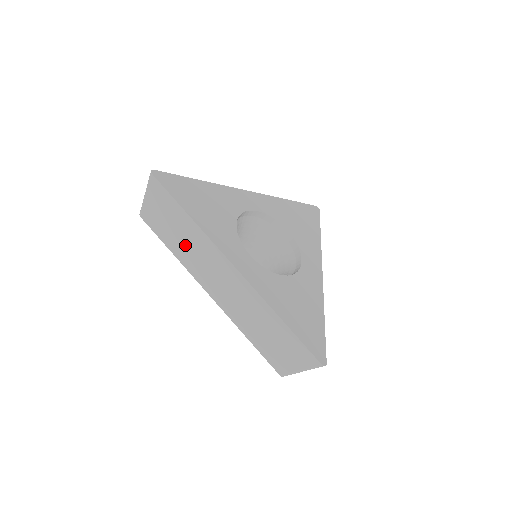
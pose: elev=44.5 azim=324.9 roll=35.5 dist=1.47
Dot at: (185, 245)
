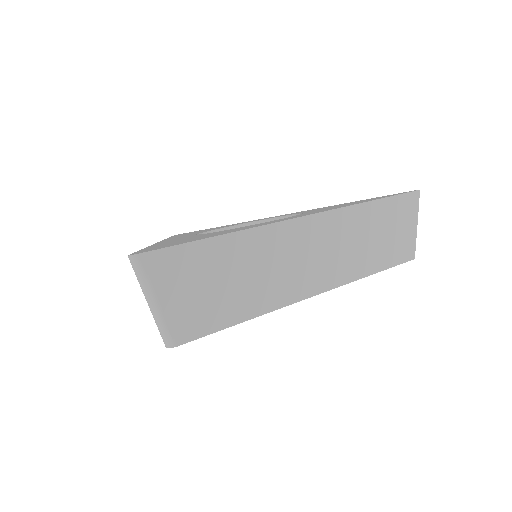
Dot at: occluded
